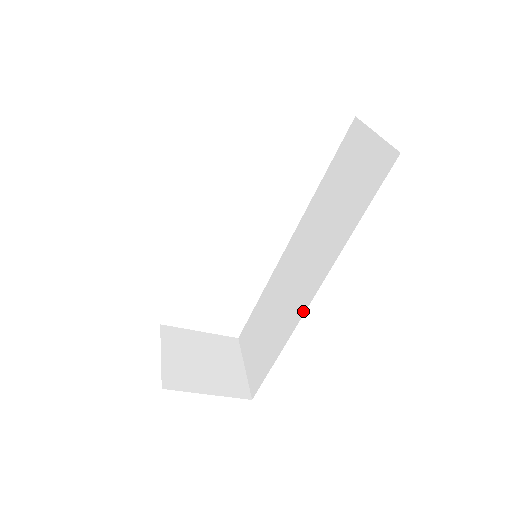
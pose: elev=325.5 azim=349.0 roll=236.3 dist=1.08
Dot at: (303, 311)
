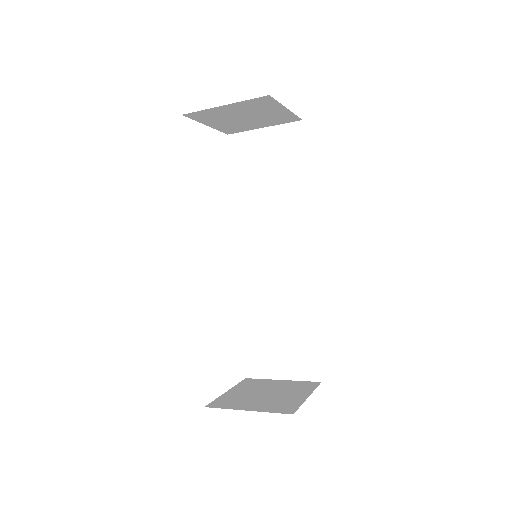
Dot at: (311, 270)
